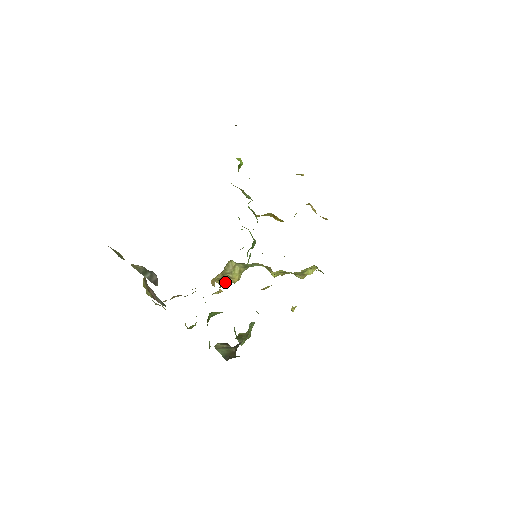
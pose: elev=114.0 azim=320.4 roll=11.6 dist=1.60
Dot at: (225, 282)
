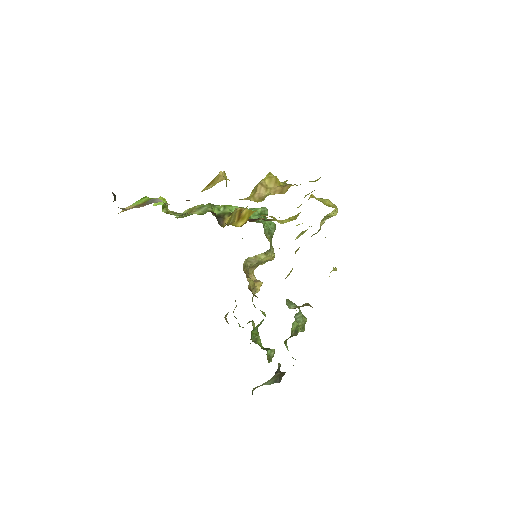
Dot at: (253, 285)
